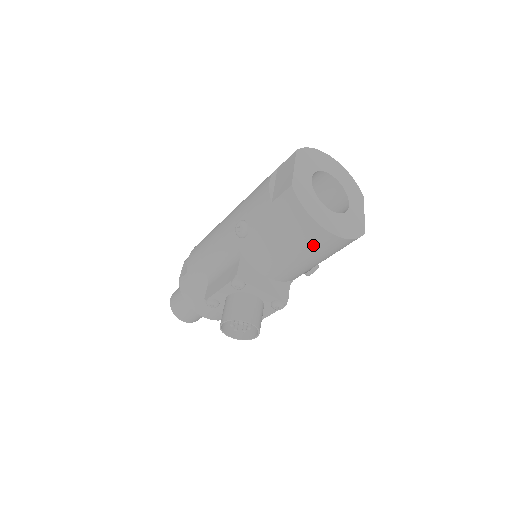
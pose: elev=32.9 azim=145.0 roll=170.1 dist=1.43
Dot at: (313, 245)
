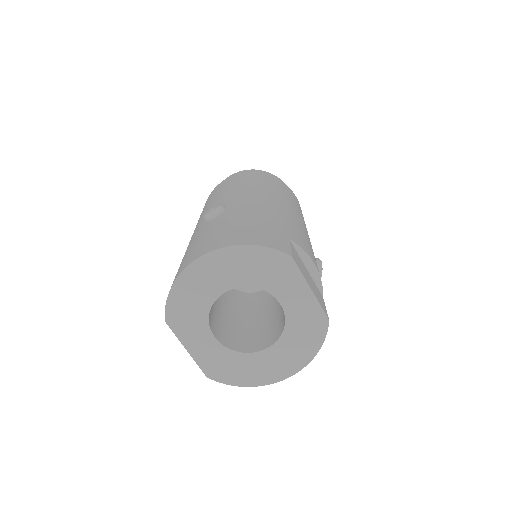
Dot at: occluded
